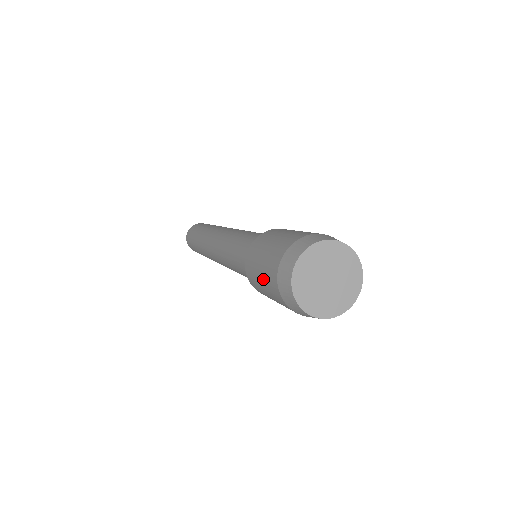
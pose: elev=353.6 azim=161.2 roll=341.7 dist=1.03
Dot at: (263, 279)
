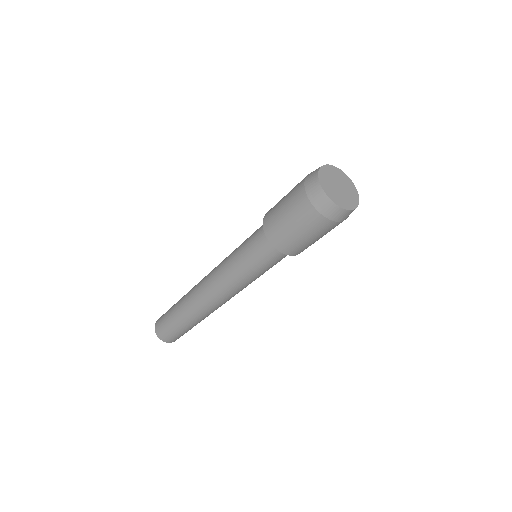
Dot at: (300, 228)
